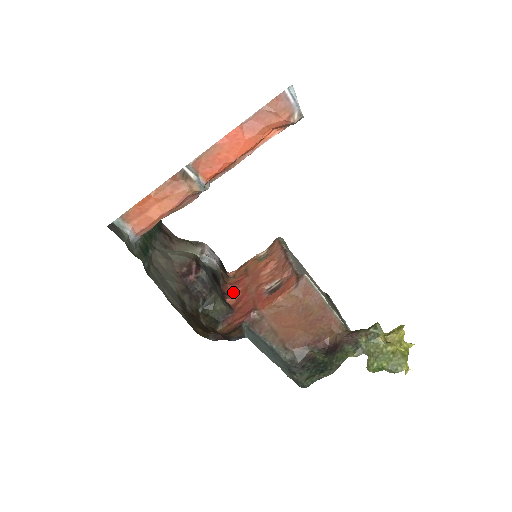
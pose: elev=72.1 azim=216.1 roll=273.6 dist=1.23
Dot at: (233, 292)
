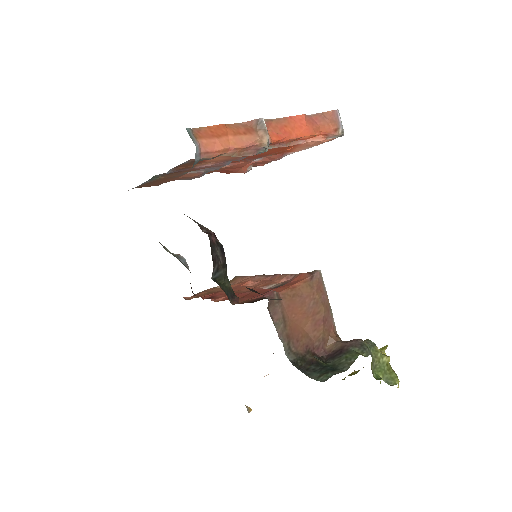
Dot at: (212, 297)
